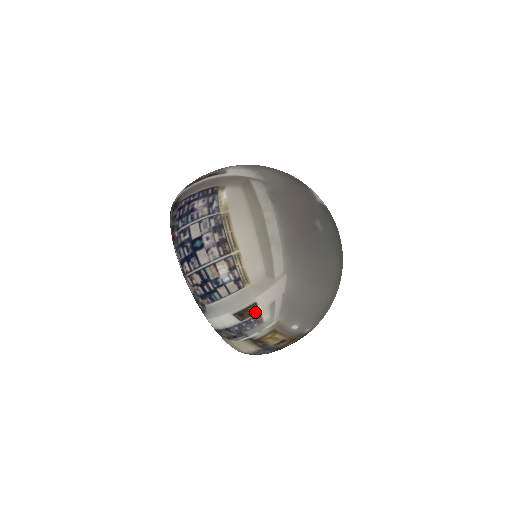
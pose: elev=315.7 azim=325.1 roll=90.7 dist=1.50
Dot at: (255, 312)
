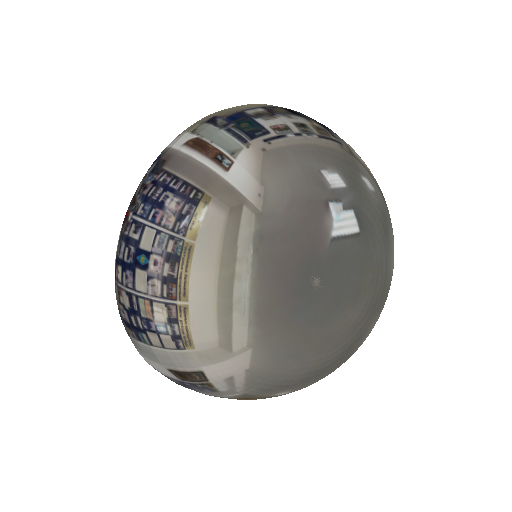
Dot at: (202, 380)
